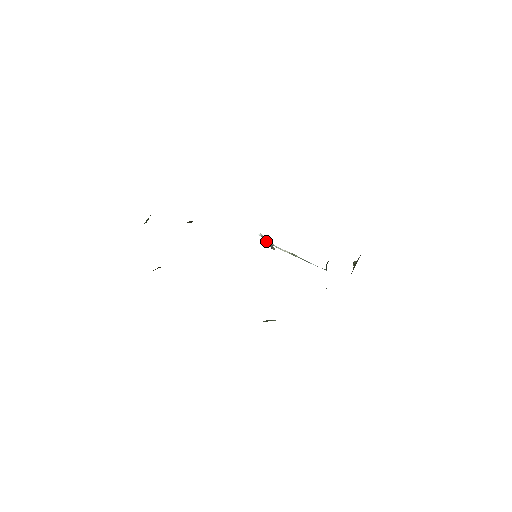
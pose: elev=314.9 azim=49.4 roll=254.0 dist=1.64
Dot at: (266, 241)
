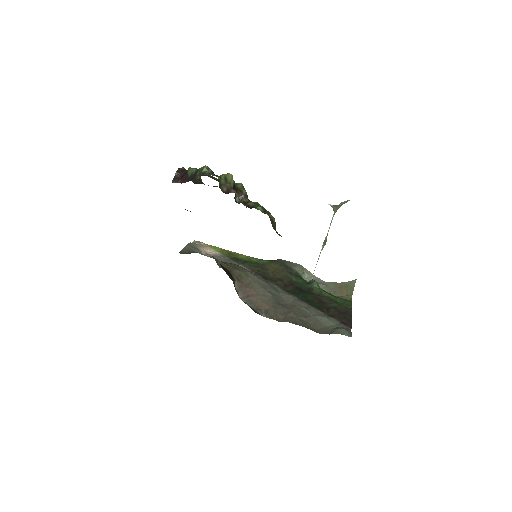
Dot at: (334, 206)
